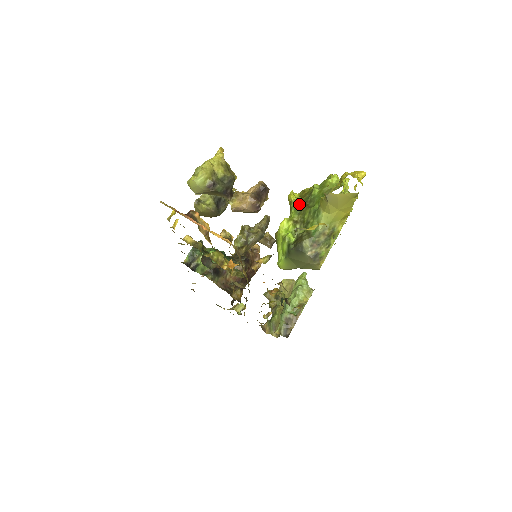
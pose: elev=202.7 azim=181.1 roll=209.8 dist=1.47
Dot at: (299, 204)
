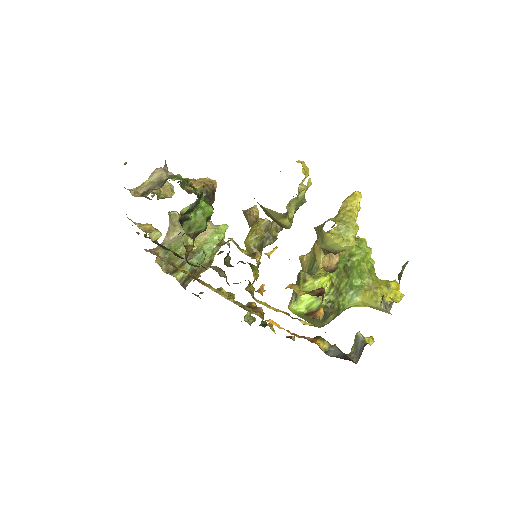
Dot at: occluded
